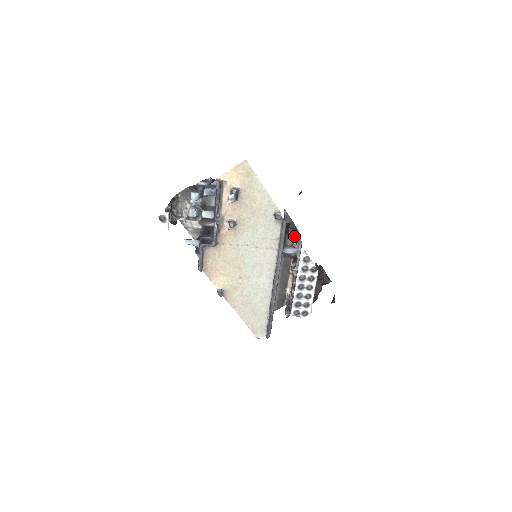
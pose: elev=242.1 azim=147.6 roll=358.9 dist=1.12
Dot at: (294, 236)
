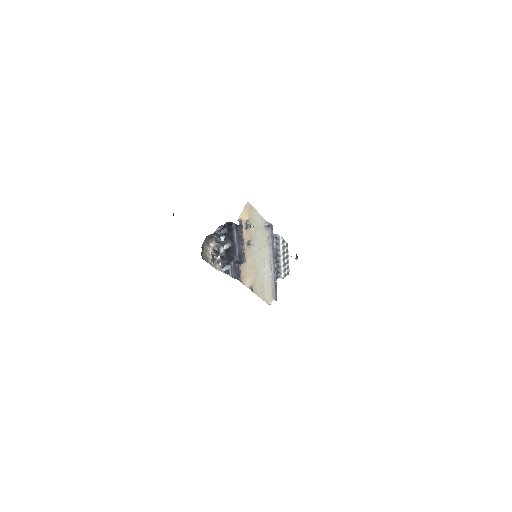
Dot at: occluded
